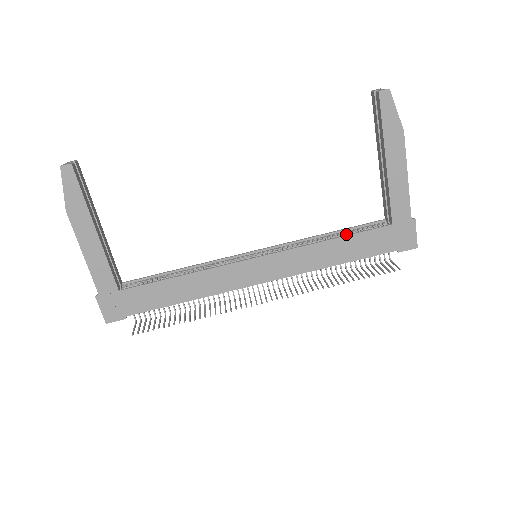
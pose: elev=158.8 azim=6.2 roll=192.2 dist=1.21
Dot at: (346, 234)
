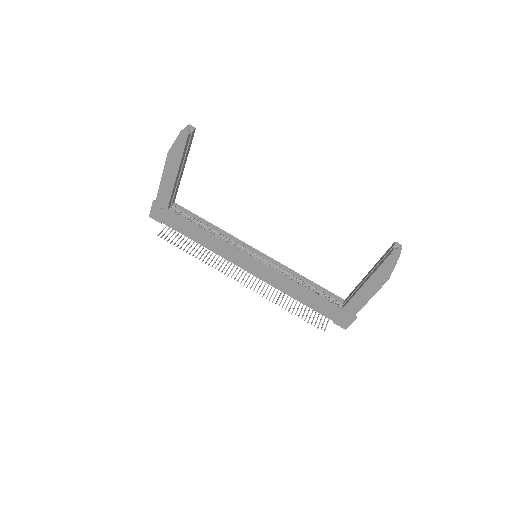
Dot at: (315, 289)
